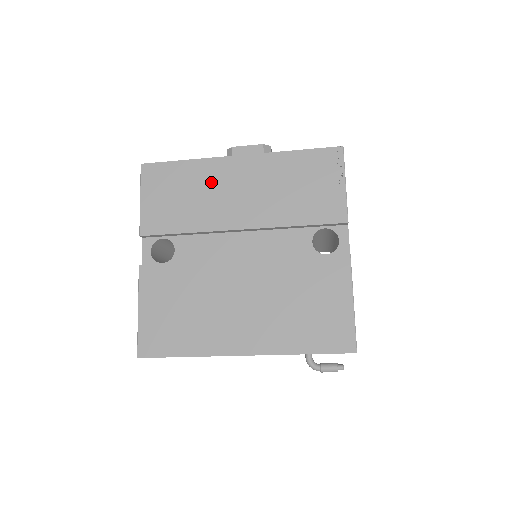
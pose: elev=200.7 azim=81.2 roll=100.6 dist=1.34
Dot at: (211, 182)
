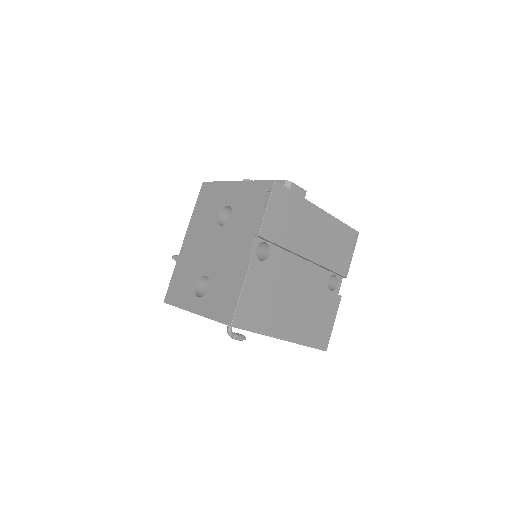
Dot at: (305, 219)
